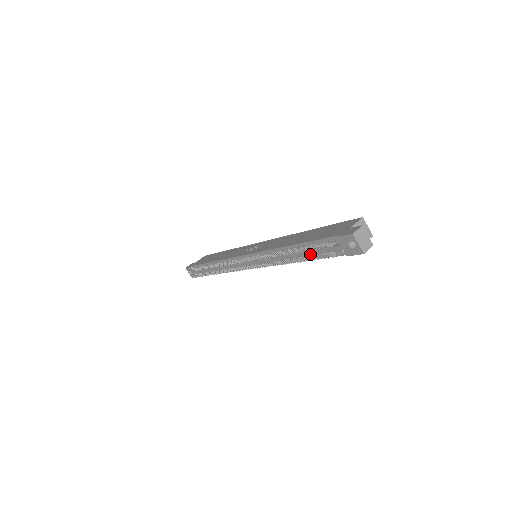
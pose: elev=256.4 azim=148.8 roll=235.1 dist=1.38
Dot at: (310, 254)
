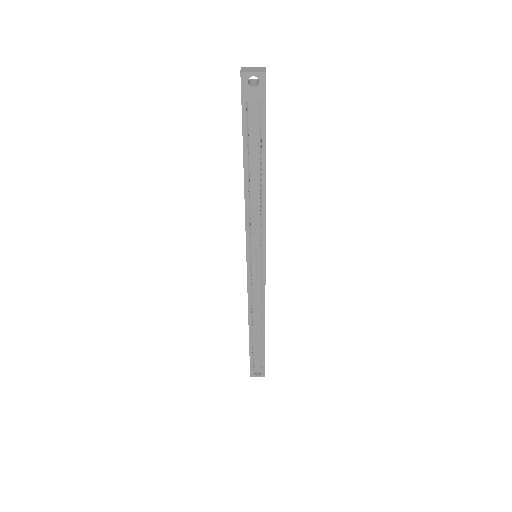
Dot at: (258, 157)
